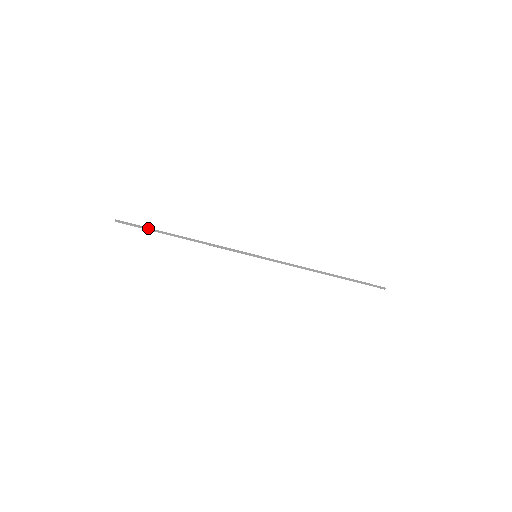
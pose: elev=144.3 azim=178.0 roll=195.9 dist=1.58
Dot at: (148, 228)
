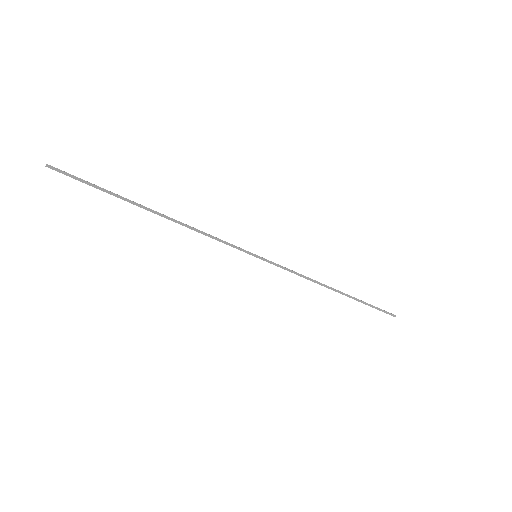
Dot at: (103, 188)
